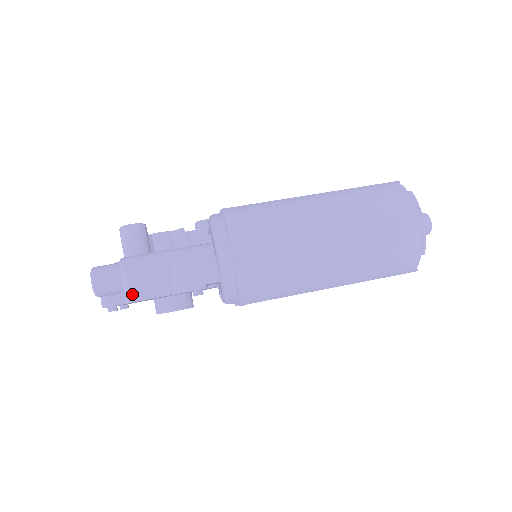
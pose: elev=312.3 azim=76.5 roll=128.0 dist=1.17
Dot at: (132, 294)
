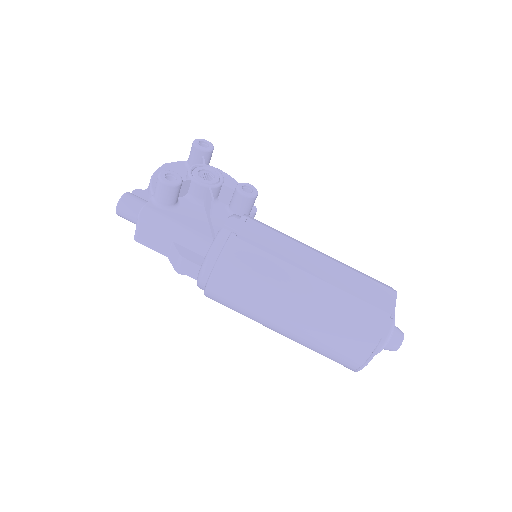
Dot at: (139, 237)
